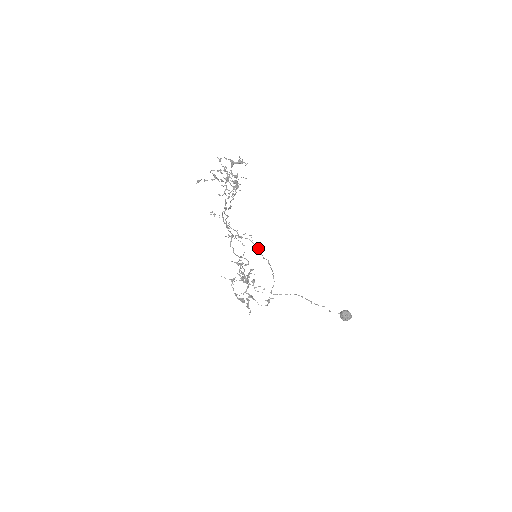
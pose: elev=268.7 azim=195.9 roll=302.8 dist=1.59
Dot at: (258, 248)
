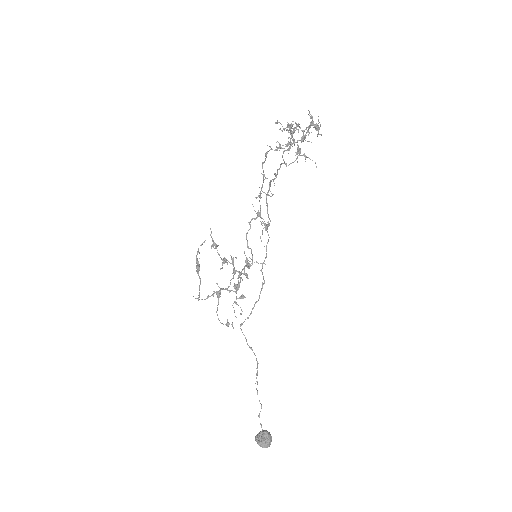
Dot at: occluded
